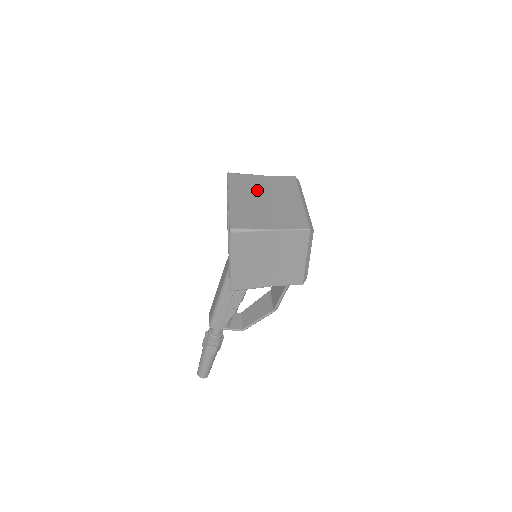
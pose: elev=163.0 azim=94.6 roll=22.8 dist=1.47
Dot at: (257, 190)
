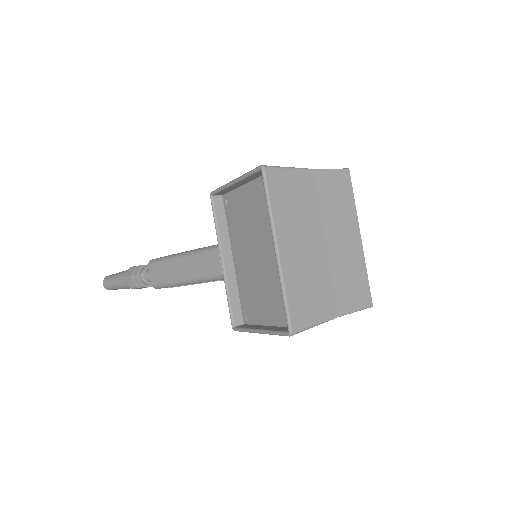
Dot at: (309, 218)
